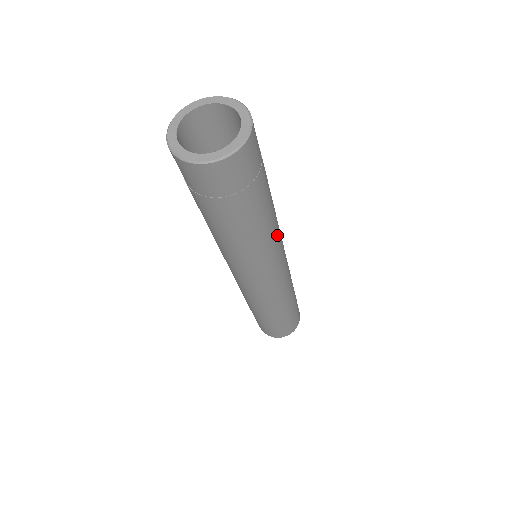
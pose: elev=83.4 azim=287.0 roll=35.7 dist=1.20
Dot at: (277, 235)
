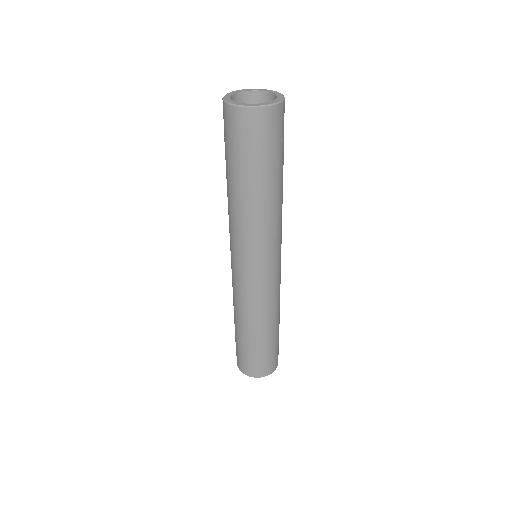
Dot at: (279, 224)
